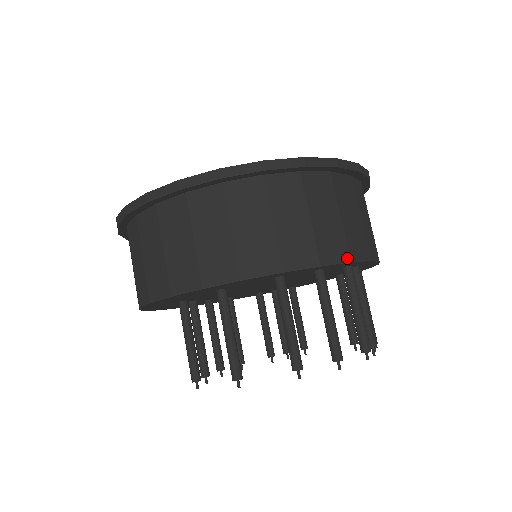
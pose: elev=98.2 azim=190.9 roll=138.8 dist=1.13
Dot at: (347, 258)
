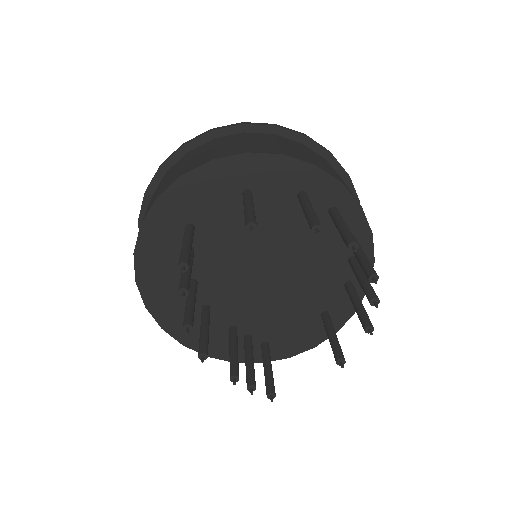
Dot at: (359, 203)
